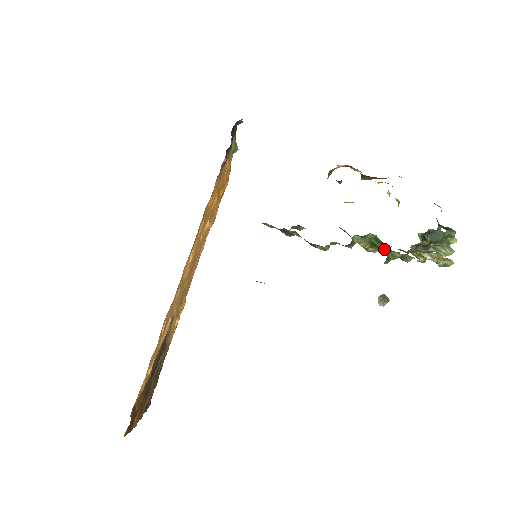
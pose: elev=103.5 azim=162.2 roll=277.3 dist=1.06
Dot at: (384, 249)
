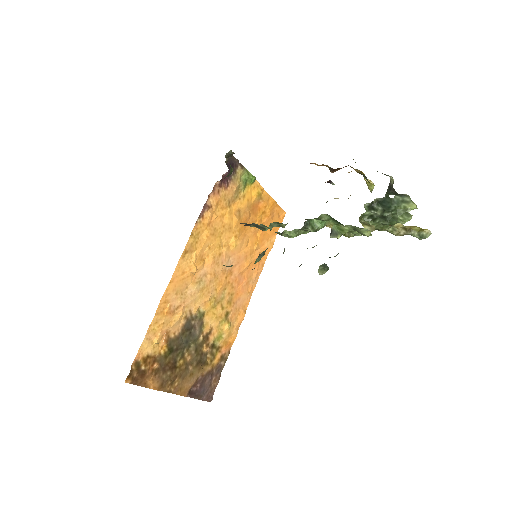
Dot at: occluded
